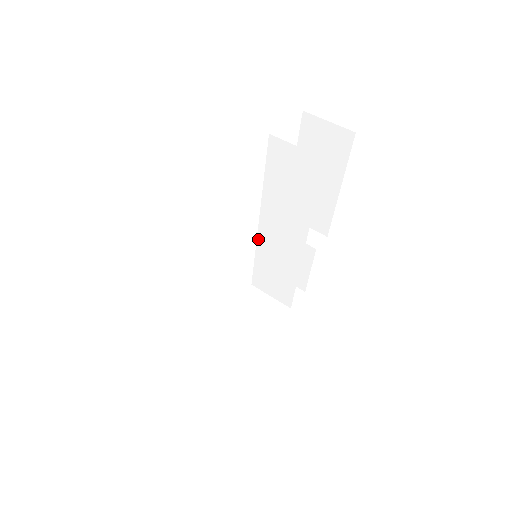
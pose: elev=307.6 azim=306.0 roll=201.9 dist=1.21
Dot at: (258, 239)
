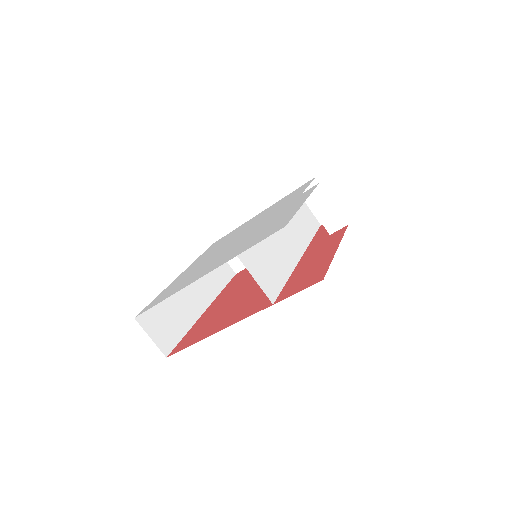
Dot at: occluded
